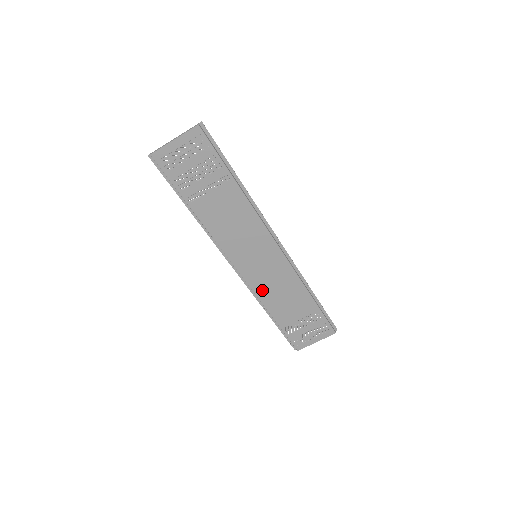
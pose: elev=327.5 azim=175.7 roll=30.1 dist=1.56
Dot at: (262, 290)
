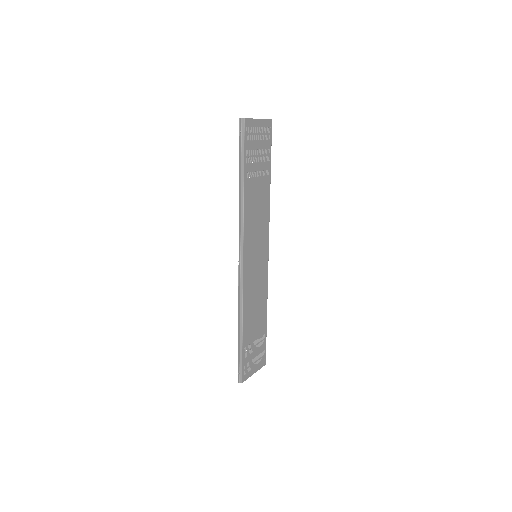
Dot at: (247, 296)
